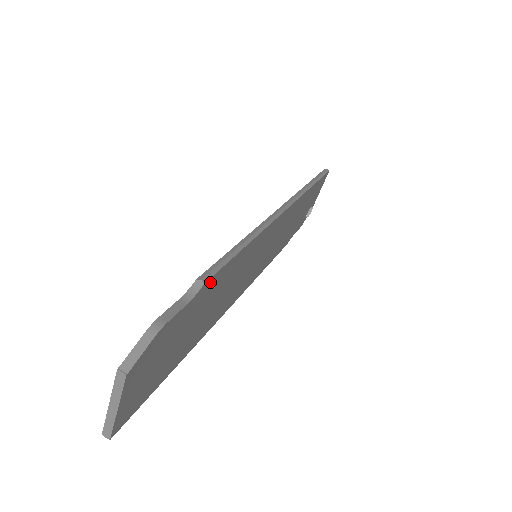
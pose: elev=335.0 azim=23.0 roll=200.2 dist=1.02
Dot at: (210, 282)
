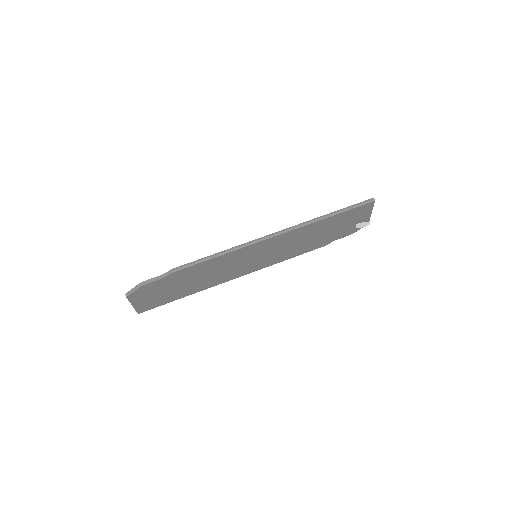
Dot at: (181, 271)
